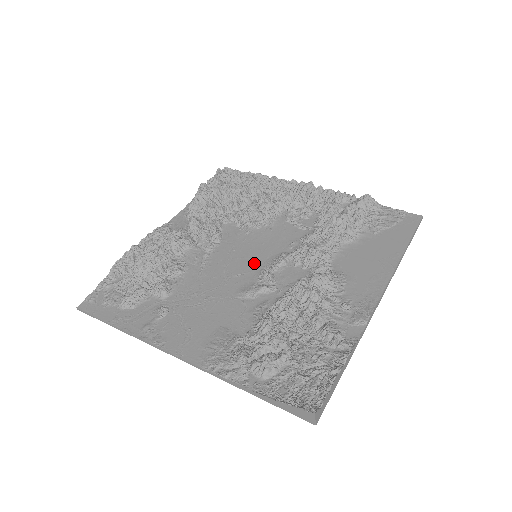
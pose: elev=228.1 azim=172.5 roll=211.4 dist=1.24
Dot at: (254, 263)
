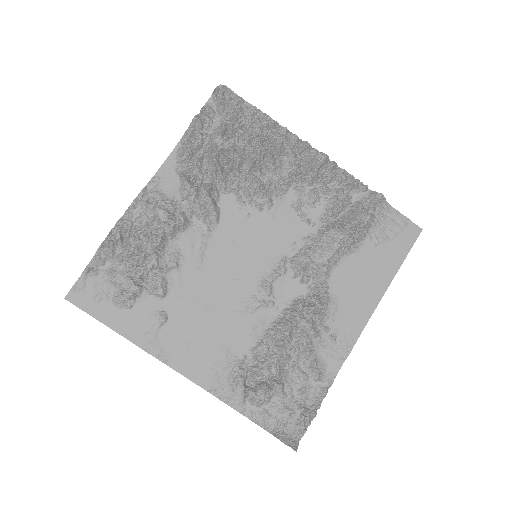
Dot at: (253, 265)
